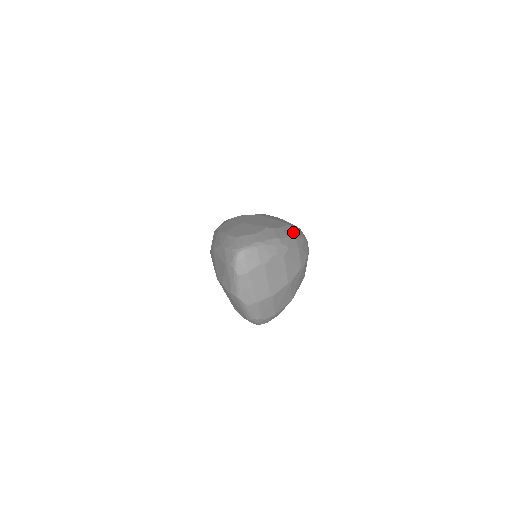
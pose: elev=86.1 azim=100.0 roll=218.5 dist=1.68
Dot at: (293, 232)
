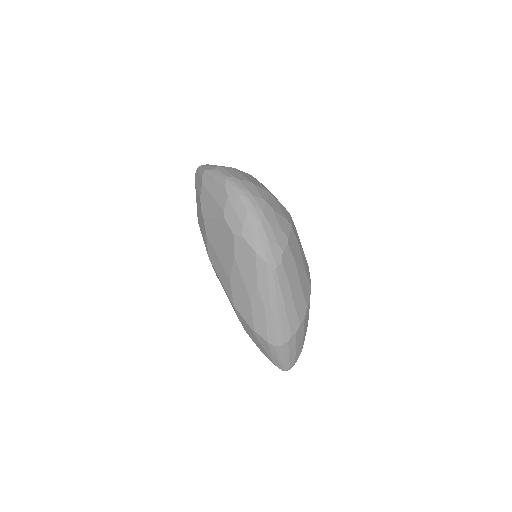
Dot at: occluded
